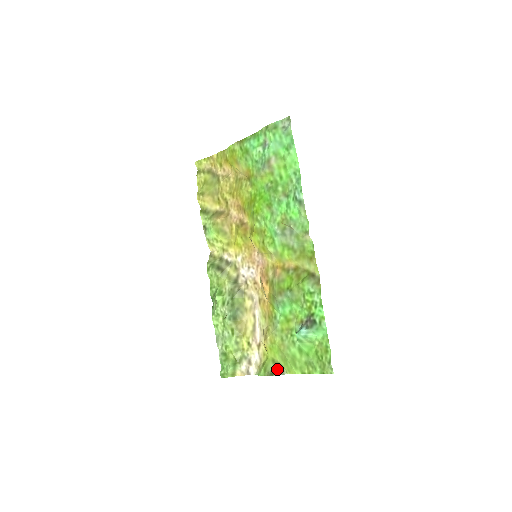
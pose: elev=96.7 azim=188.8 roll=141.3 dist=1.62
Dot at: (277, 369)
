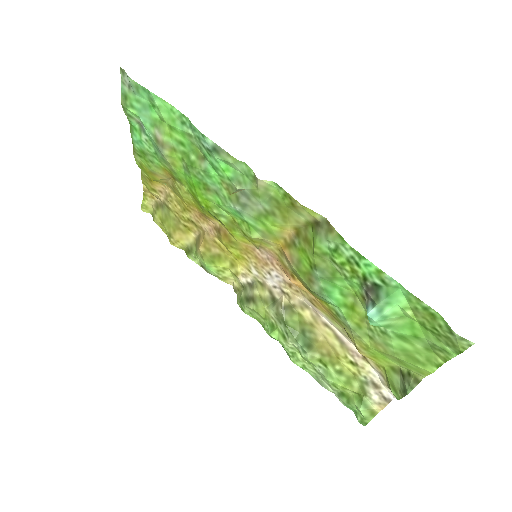
Dot at: (405, 380)
